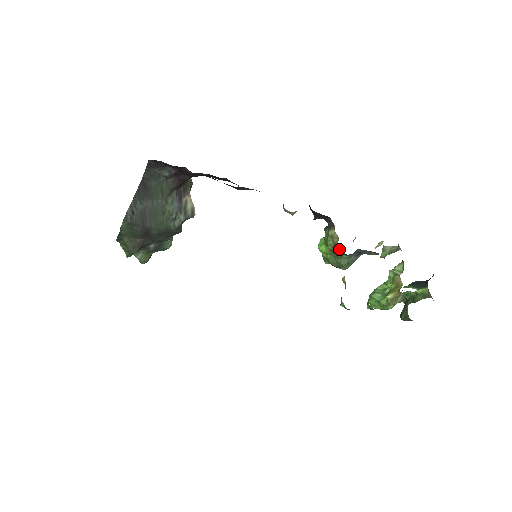
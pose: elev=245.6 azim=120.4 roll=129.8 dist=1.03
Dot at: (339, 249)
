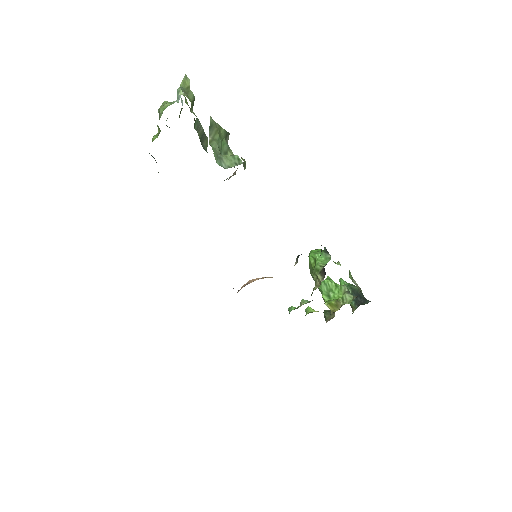
Dot at: occluded
